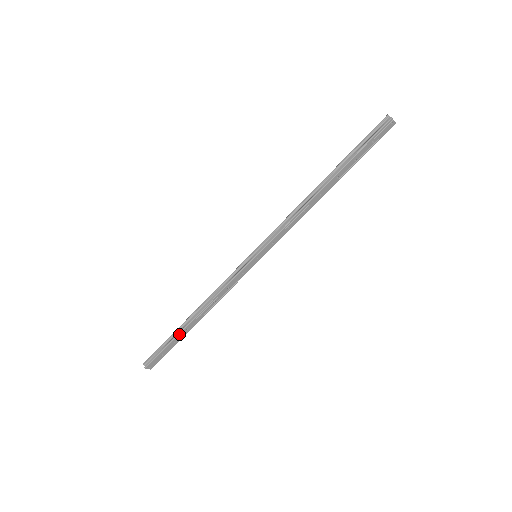
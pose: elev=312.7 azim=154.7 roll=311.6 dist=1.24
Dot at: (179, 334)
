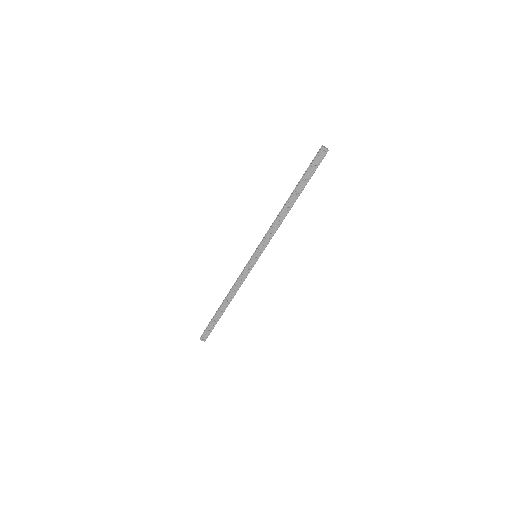
Dot at: (216, 314)
